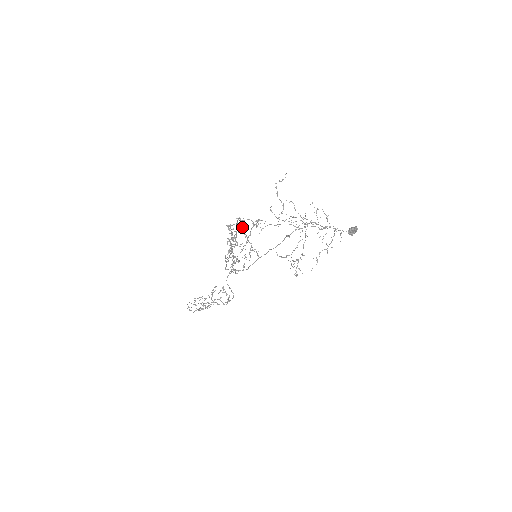
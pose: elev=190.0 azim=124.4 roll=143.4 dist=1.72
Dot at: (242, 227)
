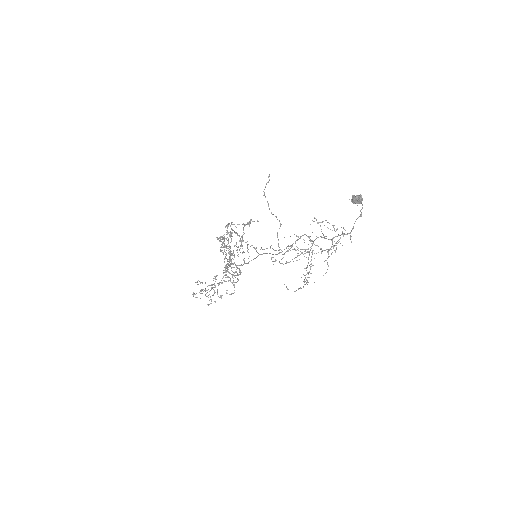
Dot at: occluded
